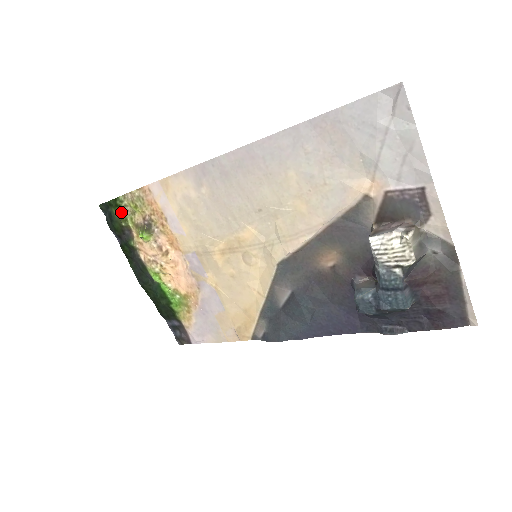
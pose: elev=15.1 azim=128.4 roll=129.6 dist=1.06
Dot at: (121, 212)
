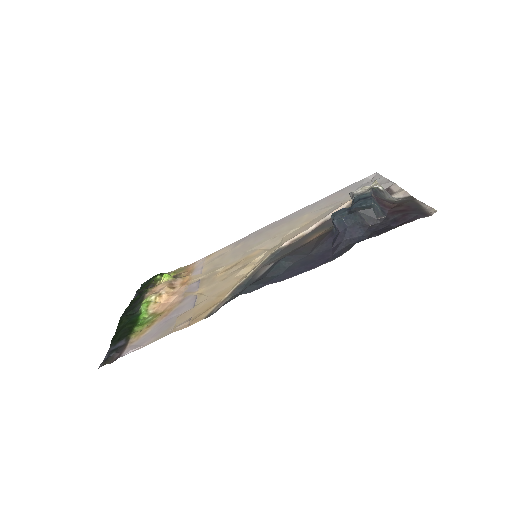
Dot at: (159, 276)
